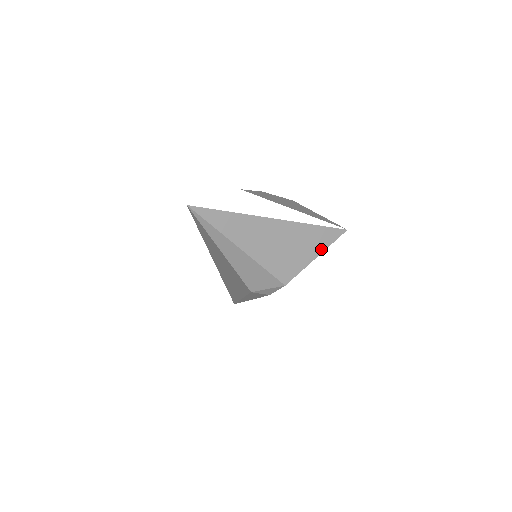
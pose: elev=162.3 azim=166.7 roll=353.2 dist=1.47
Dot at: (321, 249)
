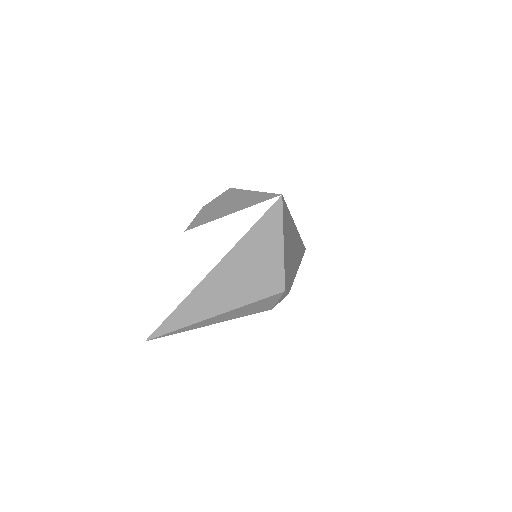
Dot at: (279, 236)
